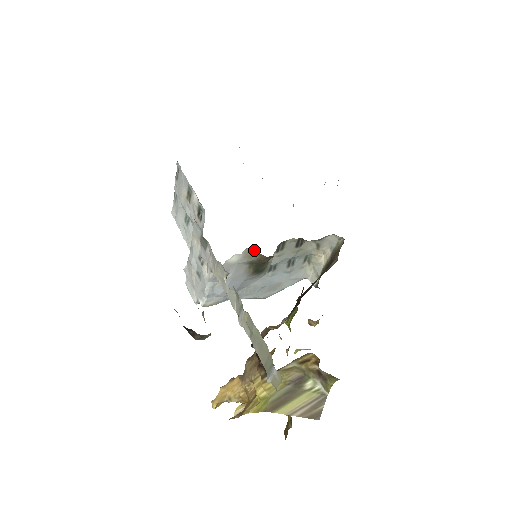
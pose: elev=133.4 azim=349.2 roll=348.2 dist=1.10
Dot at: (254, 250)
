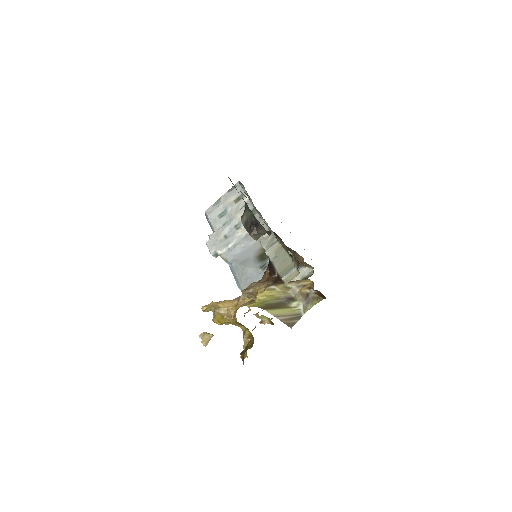
Dot at: occluded
